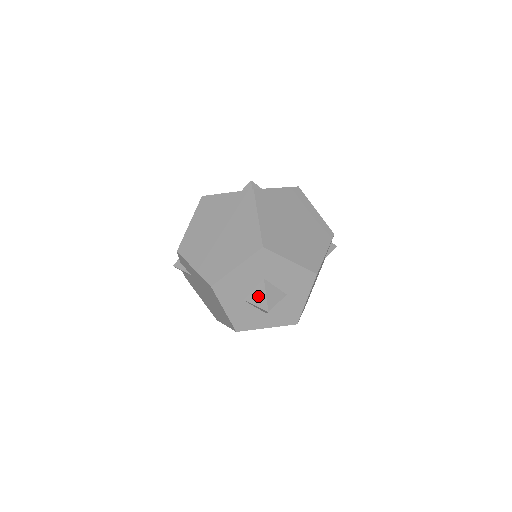
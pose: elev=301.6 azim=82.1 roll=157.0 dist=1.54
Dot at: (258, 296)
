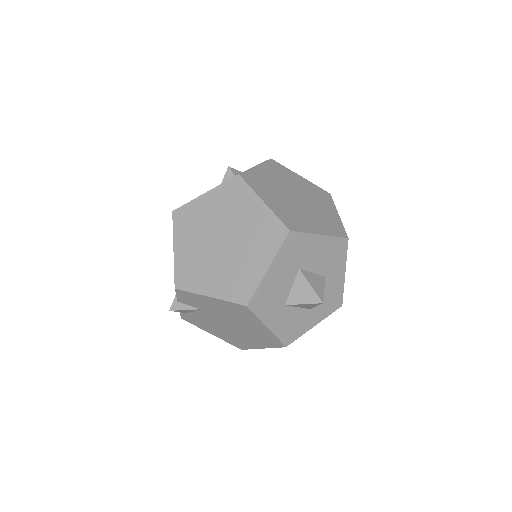
Dot at: (301, 292)
